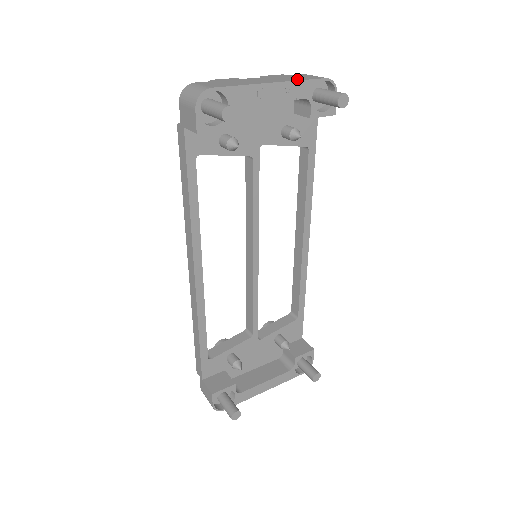
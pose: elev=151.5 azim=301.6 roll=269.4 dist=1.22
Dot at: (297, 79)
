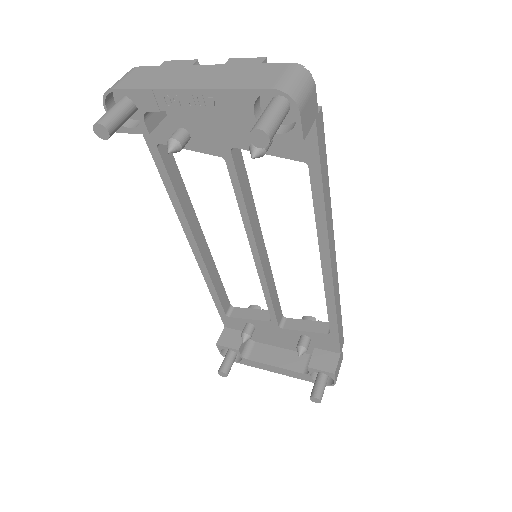
Dot at: (231, 84)
